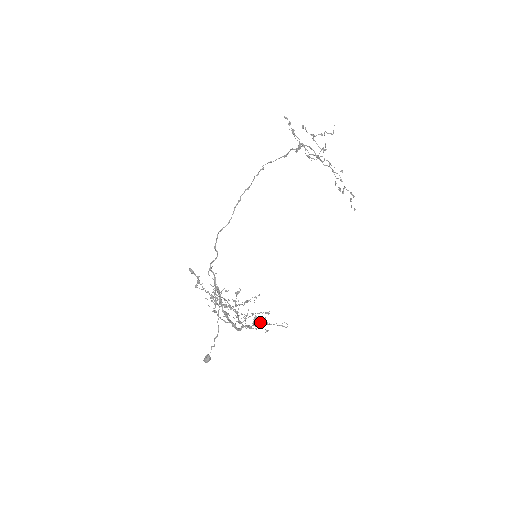
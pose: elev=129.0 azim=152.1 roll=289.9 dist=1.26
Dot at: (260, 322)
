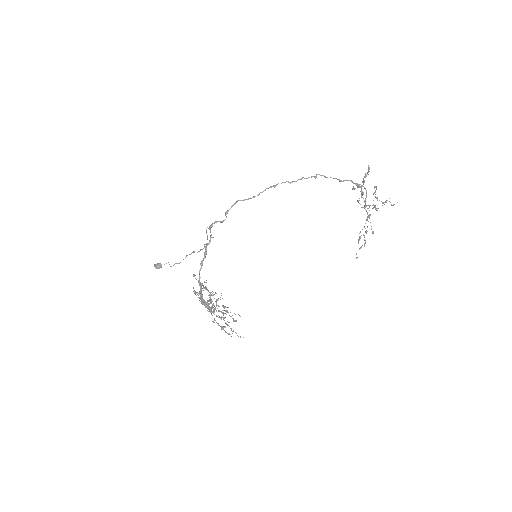
Dot at: (224, 320)
